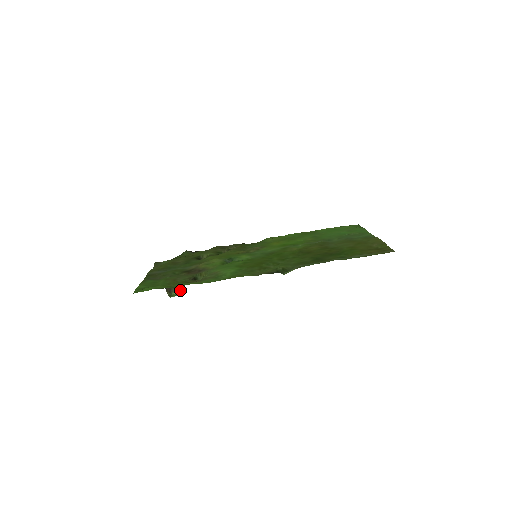
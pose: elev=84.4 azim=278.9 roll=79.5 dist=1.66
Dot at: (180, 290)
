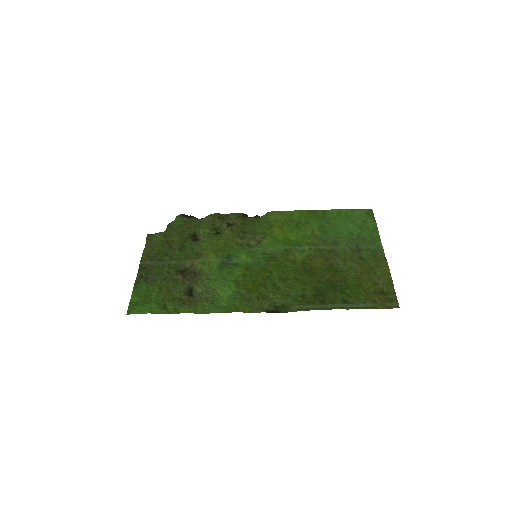
Dot at: occluded
